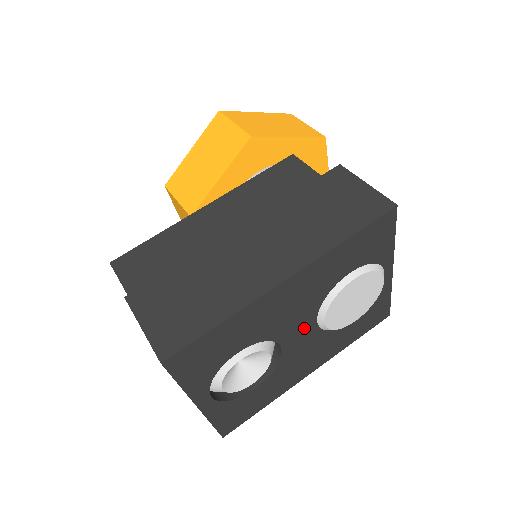
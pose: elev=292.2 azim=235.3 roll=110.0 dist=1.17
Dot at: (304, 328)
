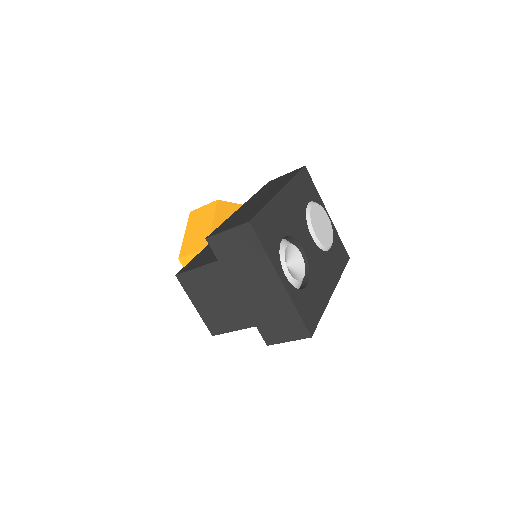
Dot at: (307, 239)
